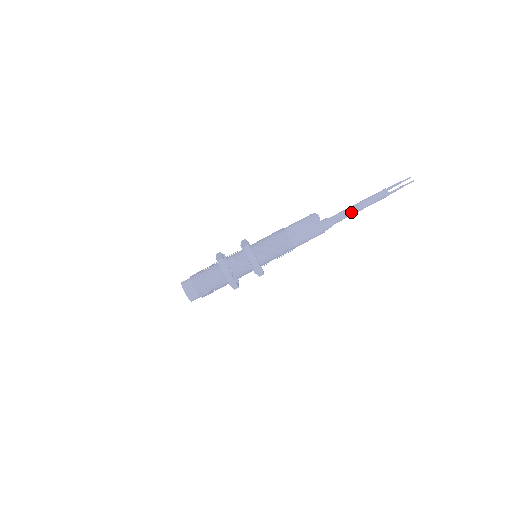
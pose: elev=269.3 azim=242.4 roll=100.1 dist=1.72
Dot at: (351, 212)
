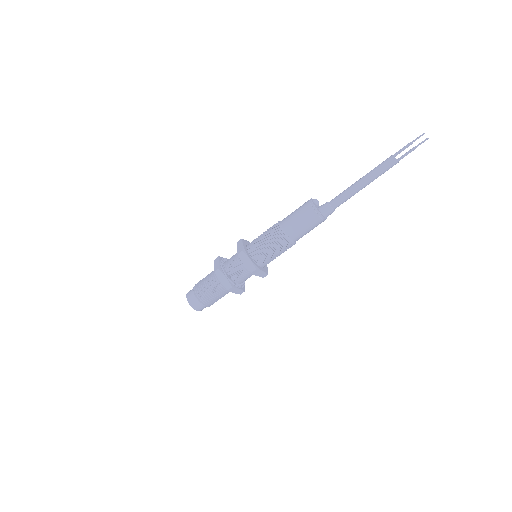
Dot at: (353, 192)
